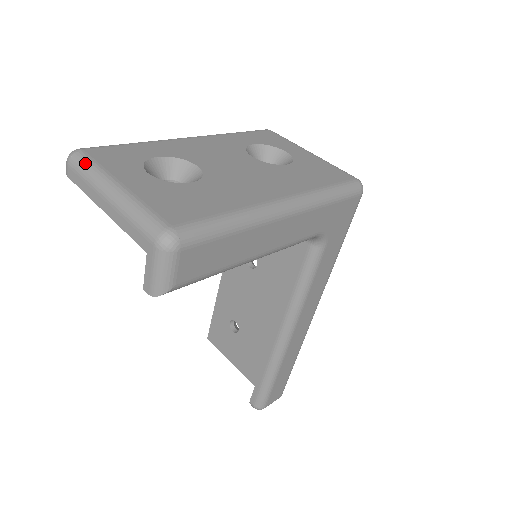
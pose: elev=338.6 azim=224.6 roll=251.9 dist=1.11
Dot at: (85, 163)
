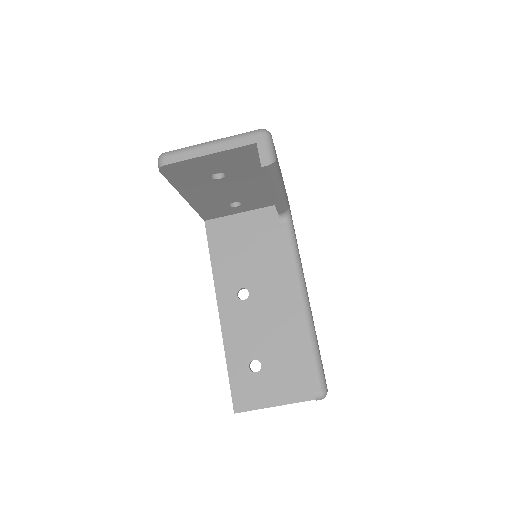
Dot at: (178, 149)
